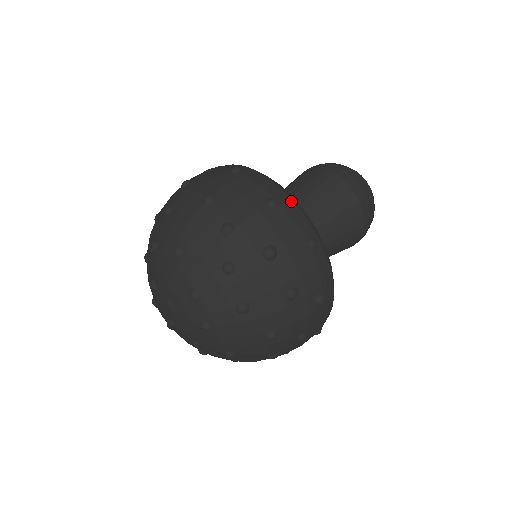
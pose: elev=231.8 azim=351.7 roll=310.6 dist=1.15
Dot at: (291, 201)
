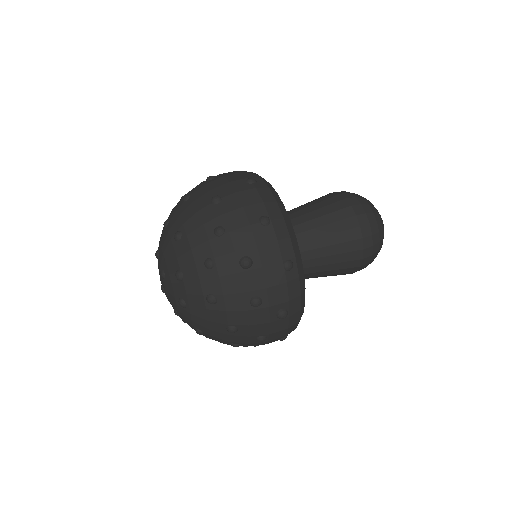
Dot at: (284, 223)
